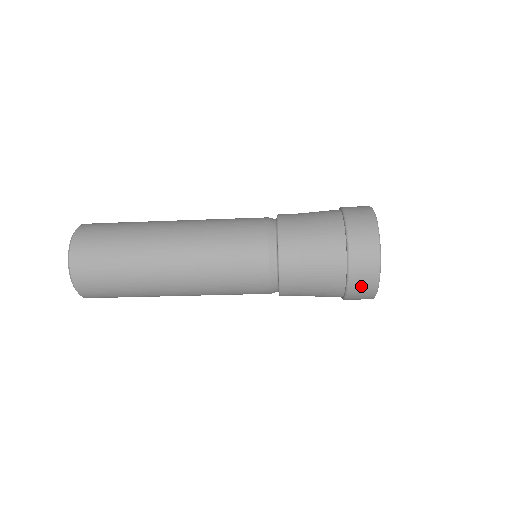
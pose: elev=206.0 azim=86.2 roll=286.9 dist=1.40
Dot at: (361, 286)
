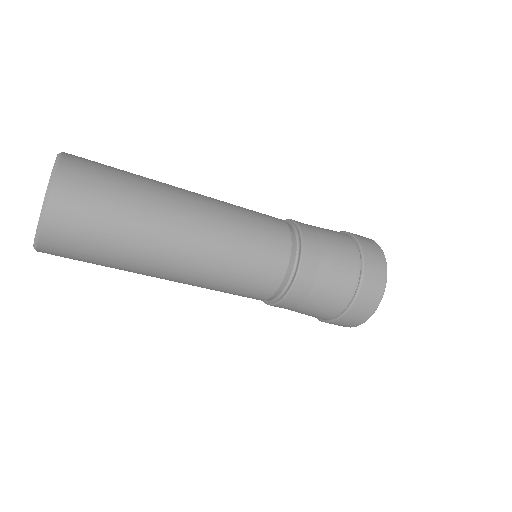
Dot at: (370, 292)
